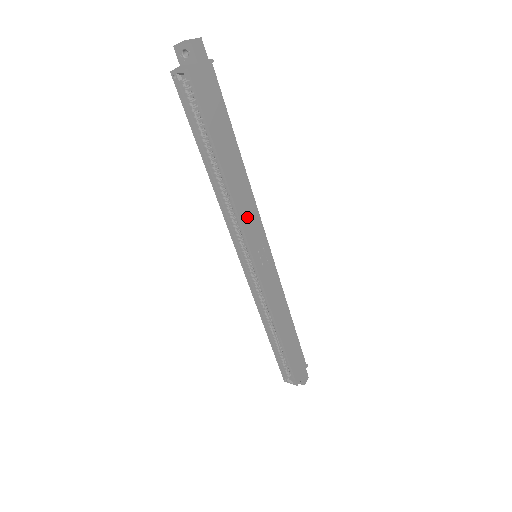
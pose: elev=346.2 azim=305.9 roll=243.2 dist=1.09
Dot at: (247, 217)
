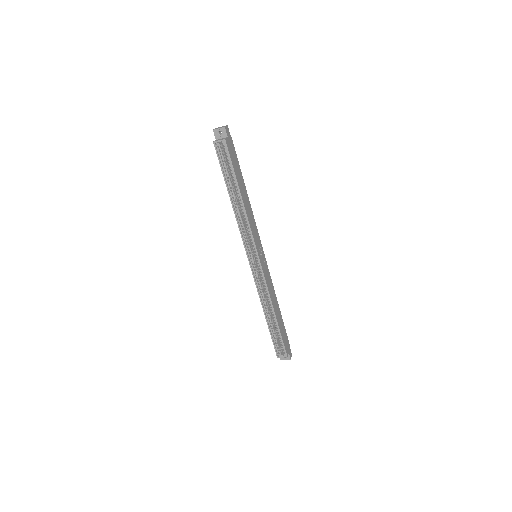
Dot at: (252, 227)
